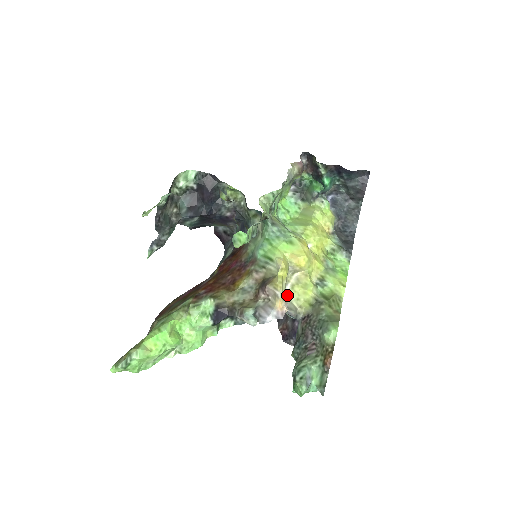
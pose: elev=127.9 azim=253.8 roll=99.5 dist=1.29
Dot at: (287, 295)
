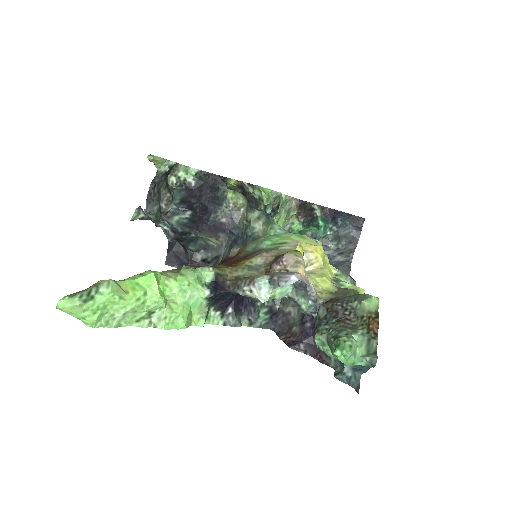
Dot at: occluded
